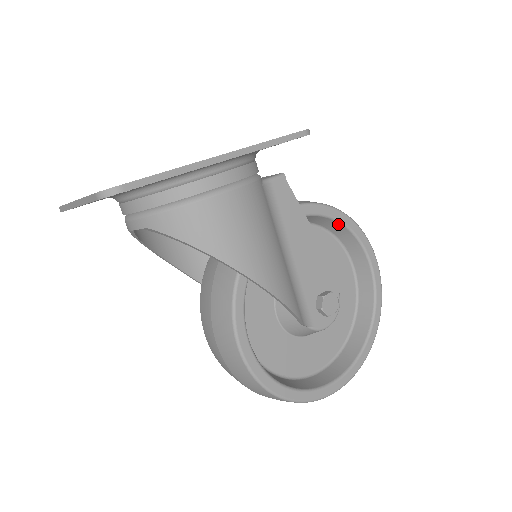
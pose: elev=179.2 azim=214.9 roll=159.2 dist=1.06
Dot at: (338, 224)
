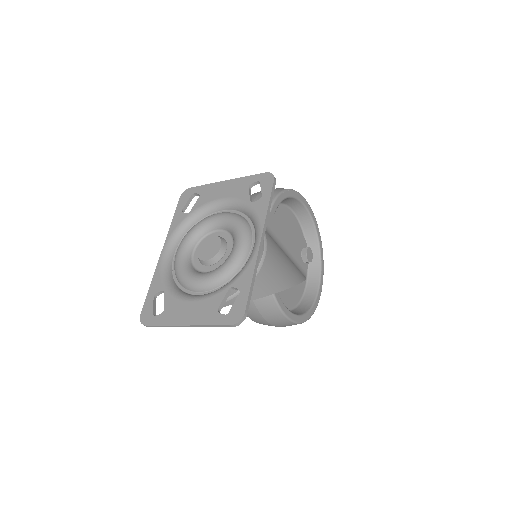
Dot at: (284, 199)
